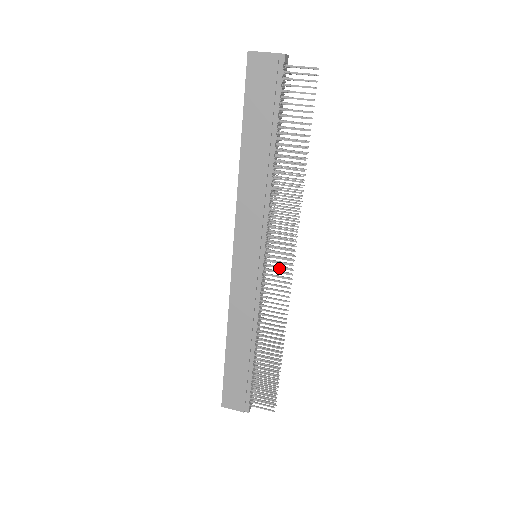
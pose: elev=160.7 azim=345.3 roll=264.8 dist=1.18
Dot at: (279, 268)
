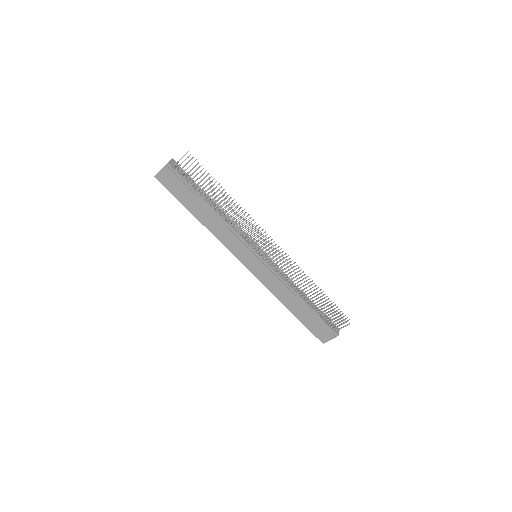
Dot at: (272, 251)
